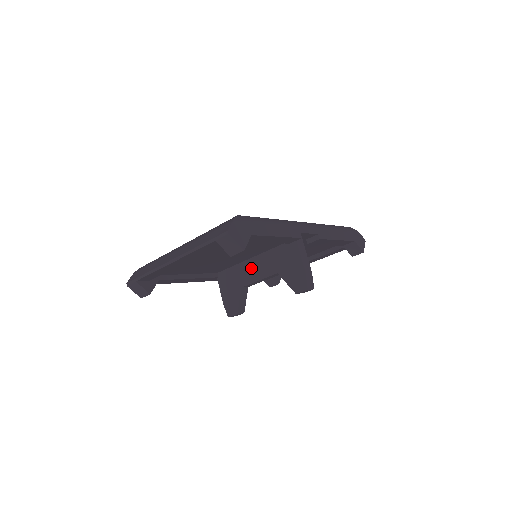
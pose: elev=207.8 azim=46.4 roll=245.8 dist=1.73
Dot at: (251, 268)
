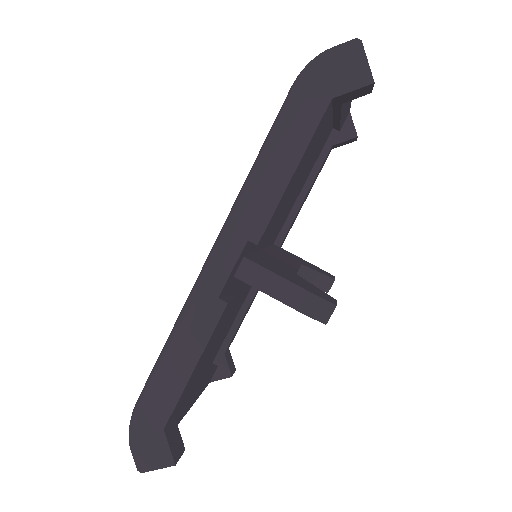
Dot at: occluded
